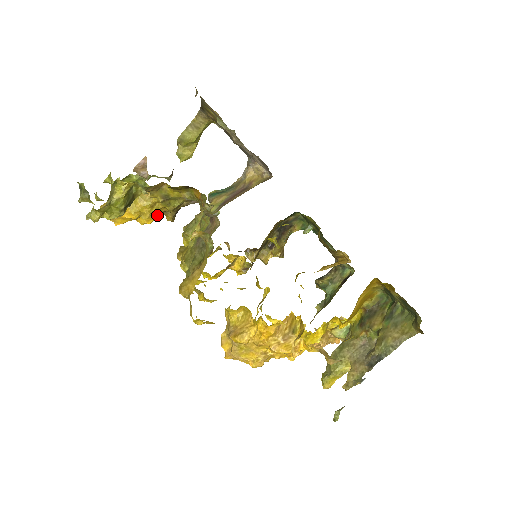
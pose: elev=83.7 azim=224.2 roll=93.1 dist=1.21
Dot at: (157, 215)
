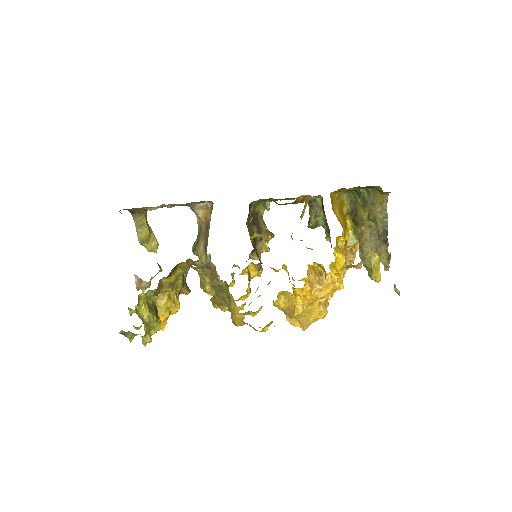
Dot at: (178, 299)
